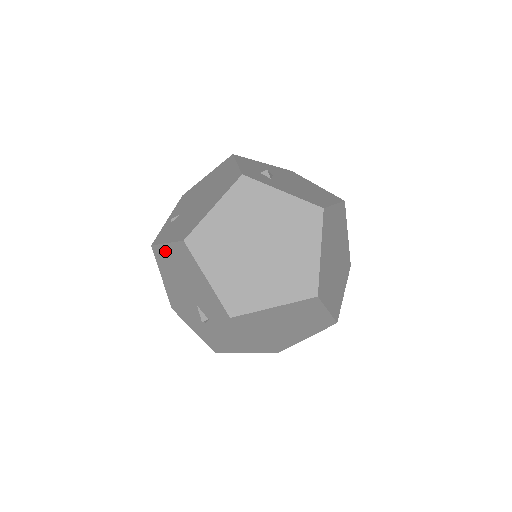
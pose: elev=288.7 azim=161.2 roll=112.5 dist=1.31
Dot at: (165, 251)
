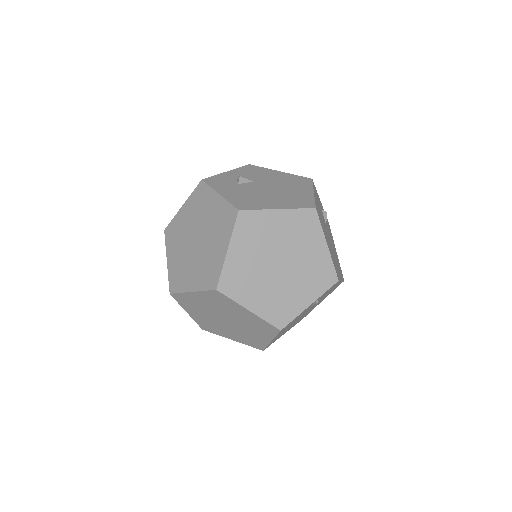
Dot at: occluded
